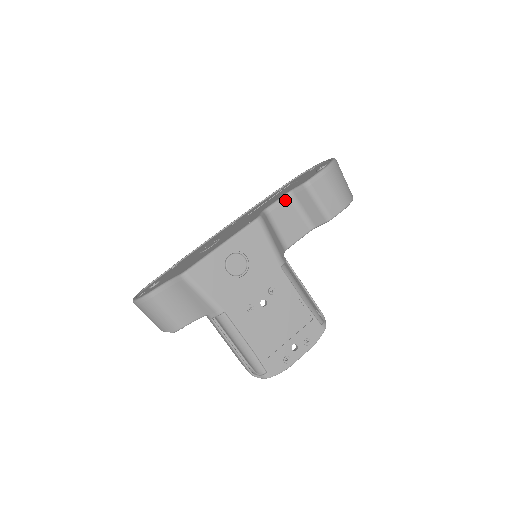
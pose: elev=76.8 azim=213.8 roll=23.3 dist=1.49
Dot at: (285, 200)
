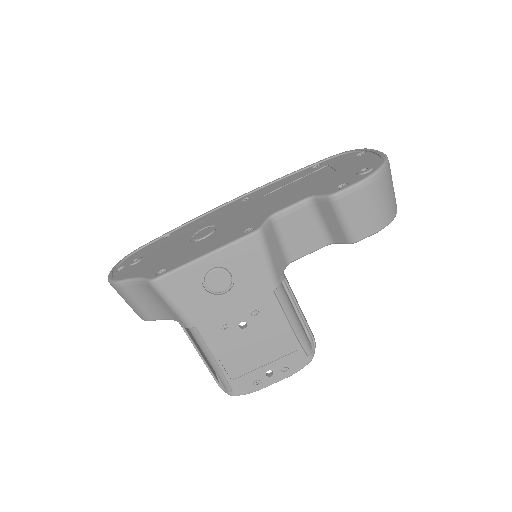
Dot at: (302, 206)
